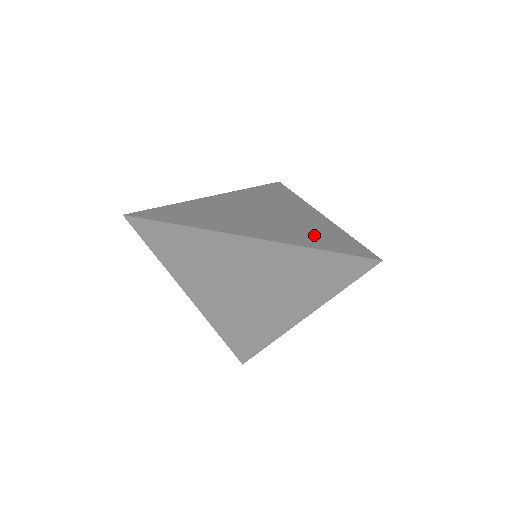
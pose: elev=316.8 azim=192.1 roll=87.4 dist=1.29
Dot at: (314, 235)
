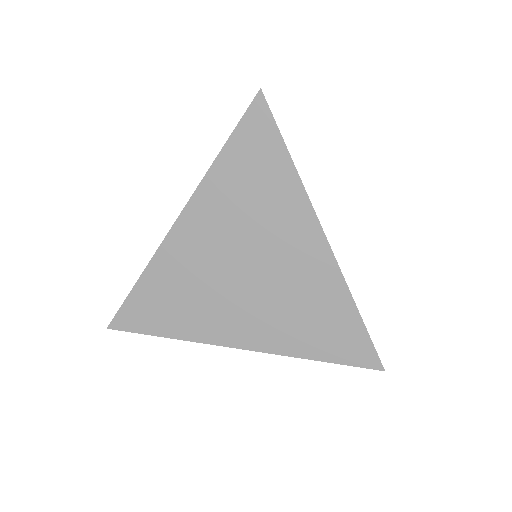
Dot at: occluded
